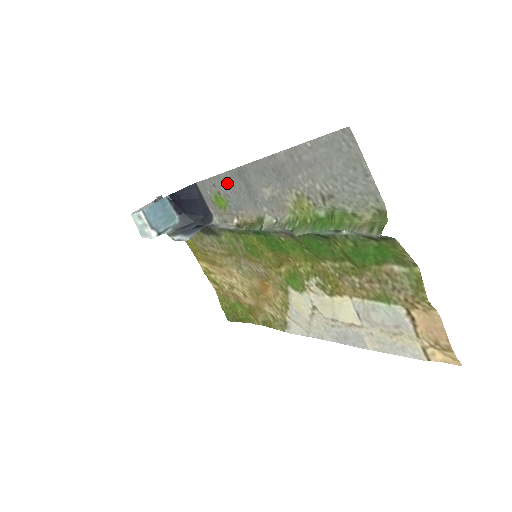
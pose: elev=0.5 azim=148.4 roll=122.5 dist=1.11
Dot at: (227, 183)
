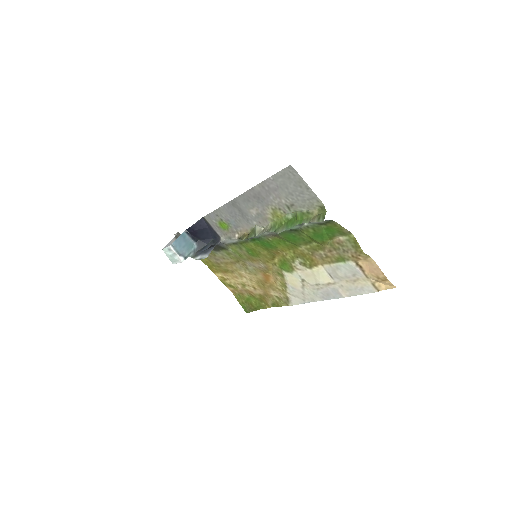
Dot at: (226, 212)
